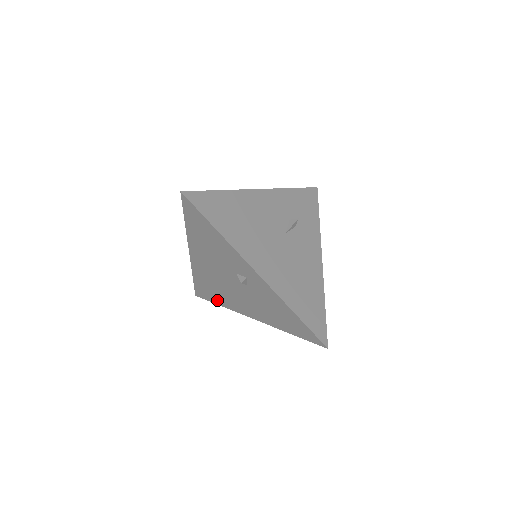
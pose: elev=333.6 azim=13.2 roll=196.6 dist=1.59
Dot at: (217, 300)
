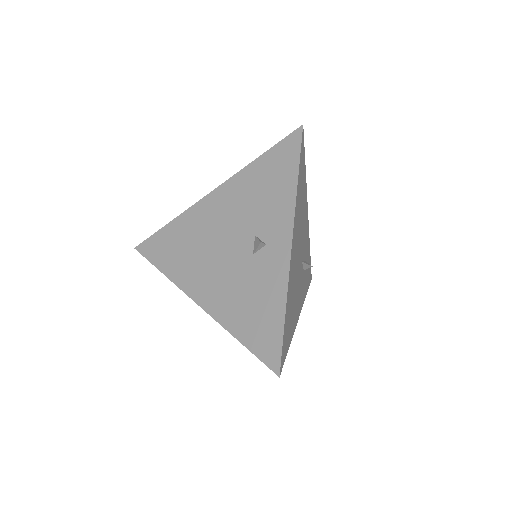
Dot at: (167, 263)
